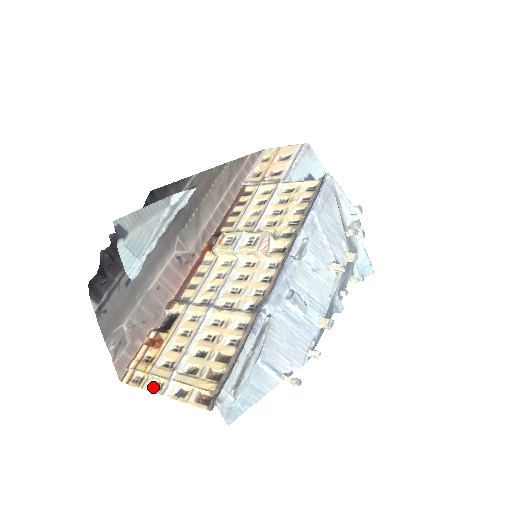
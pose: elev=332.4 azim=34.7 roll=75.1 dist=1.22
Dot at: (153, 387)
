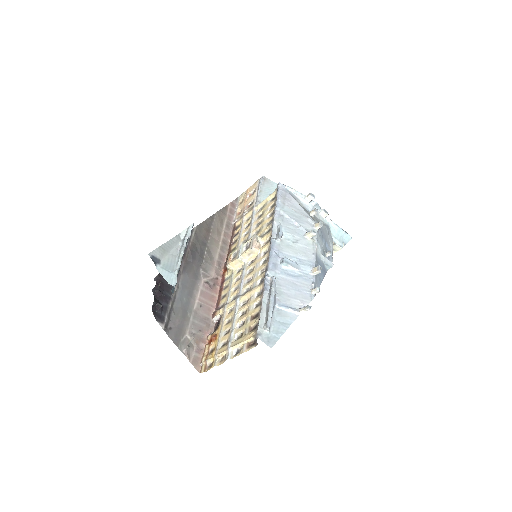
Dot at: (220, 361)
